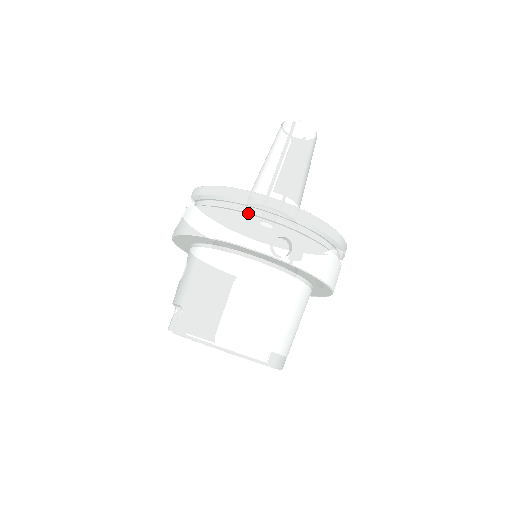
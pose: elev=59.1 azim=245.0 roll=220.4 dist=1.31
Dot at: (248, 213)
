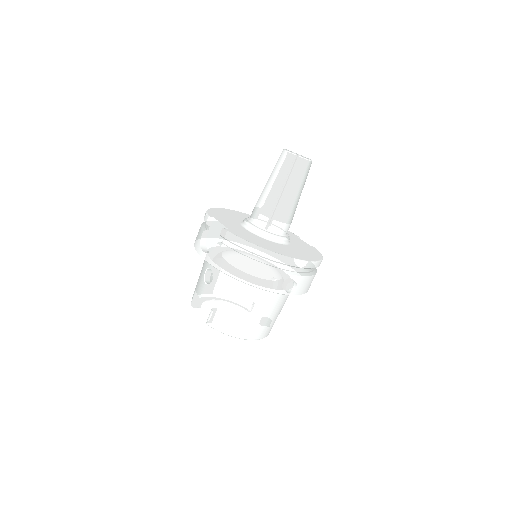
Dot at: (271, 267)
